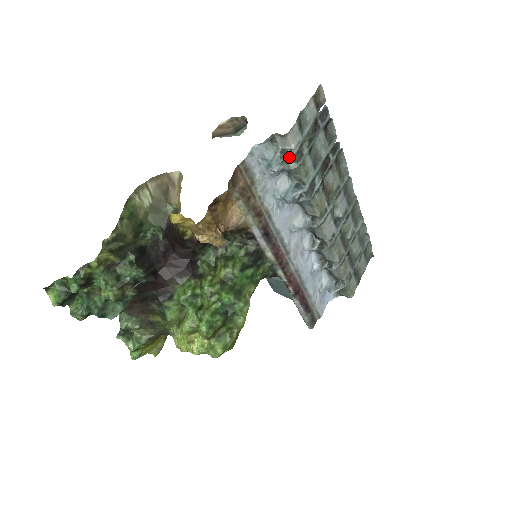
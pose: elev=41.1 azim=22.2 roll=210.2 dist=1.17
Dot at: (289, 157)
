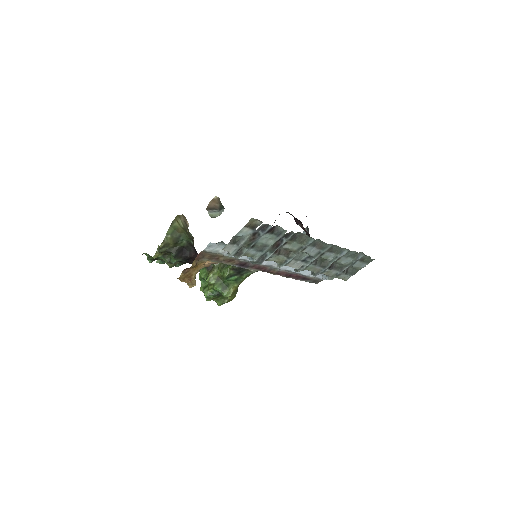
Dot at: (229, 256)
